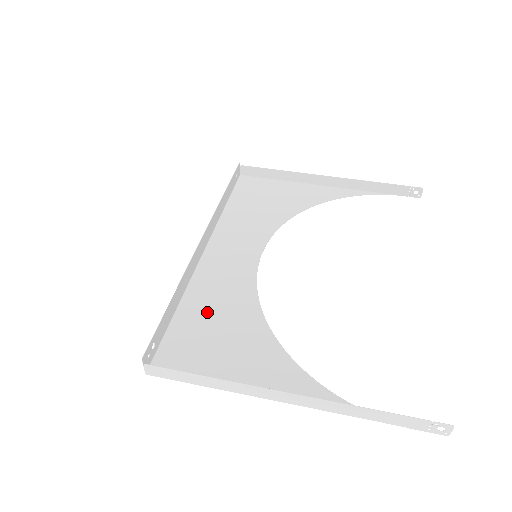
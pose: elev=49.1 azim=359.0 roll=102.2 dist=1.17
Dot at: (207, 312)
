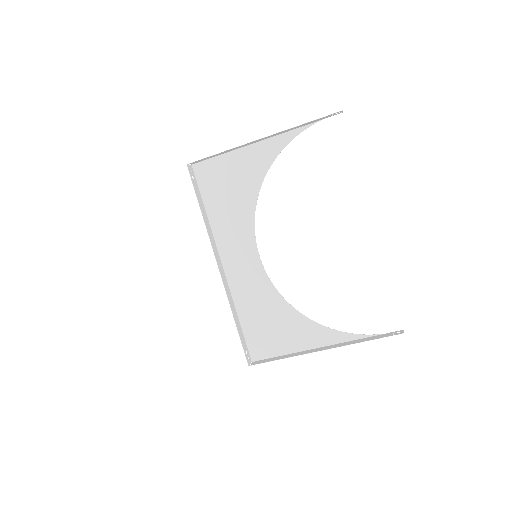
Dot at: (255, 313)
